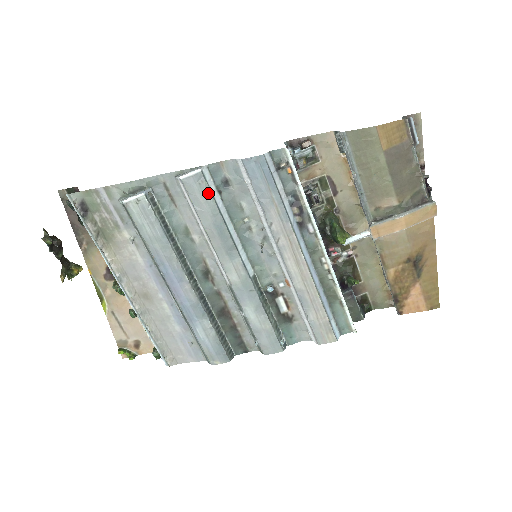
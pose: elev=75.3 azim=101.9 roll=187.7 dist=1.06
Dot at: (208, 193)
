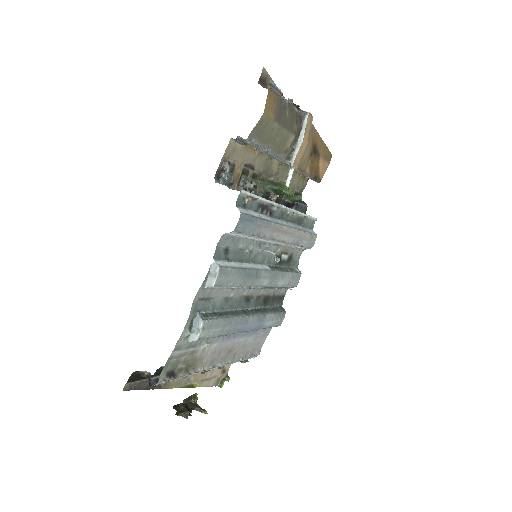
Dot at: (230, 270)
